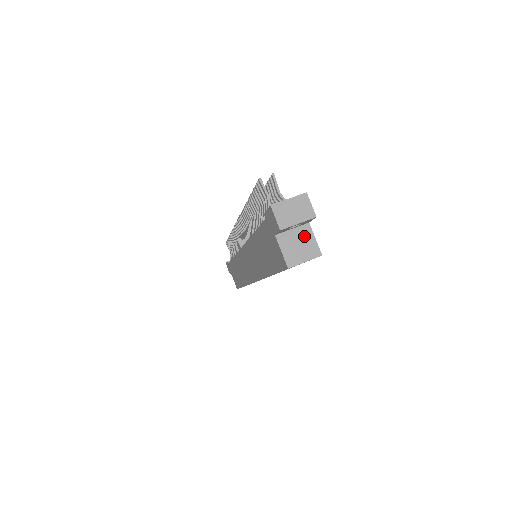
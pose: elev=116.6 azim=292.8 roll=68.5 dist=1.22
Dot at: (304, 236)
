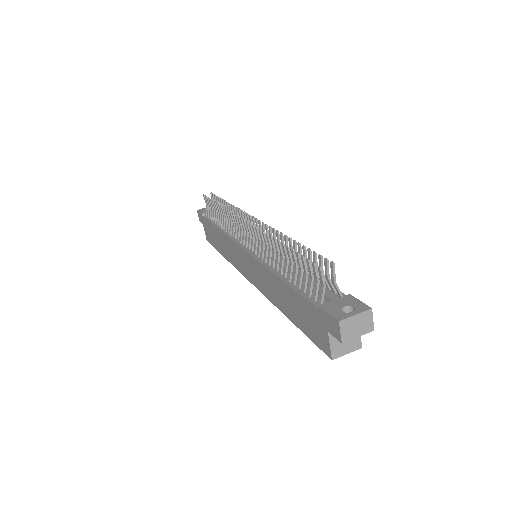
Dot at: occluded
